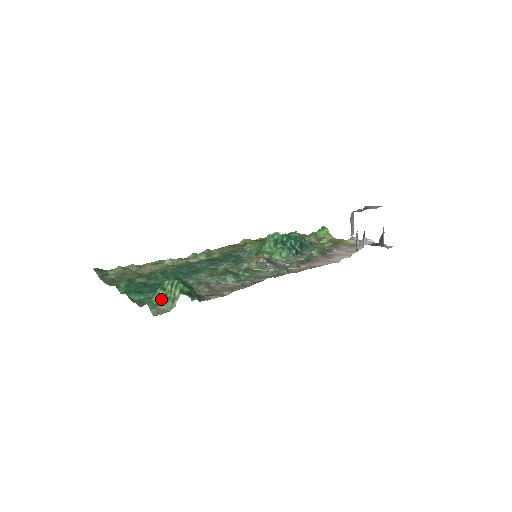
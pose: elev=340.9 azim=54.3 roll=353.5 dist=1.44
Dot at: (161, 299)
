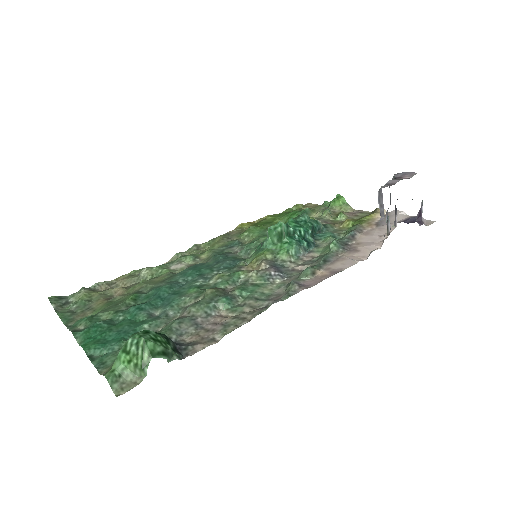
Dot at: (125, 366)
